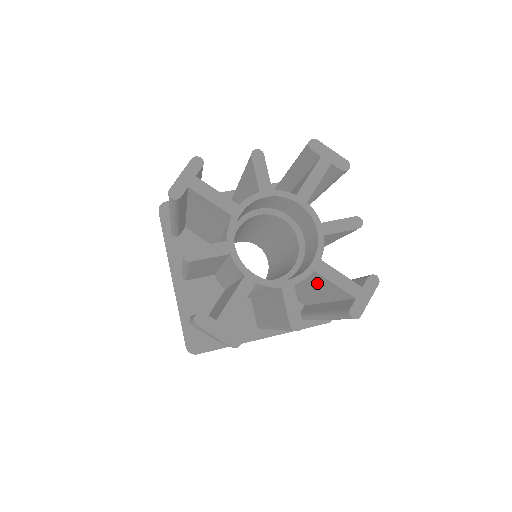
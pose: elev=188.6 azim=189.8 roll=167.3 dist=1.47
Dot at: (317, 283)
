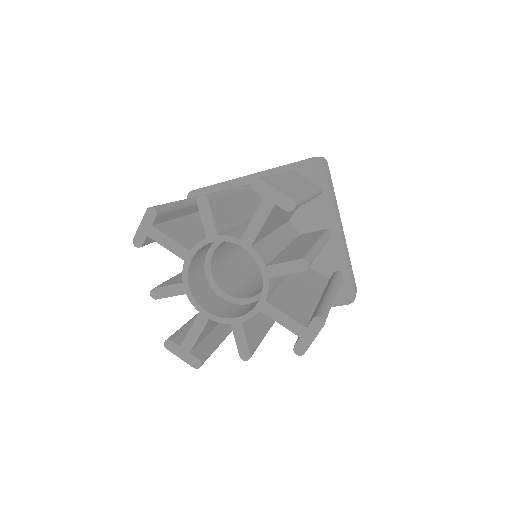
Dot at: occluded
